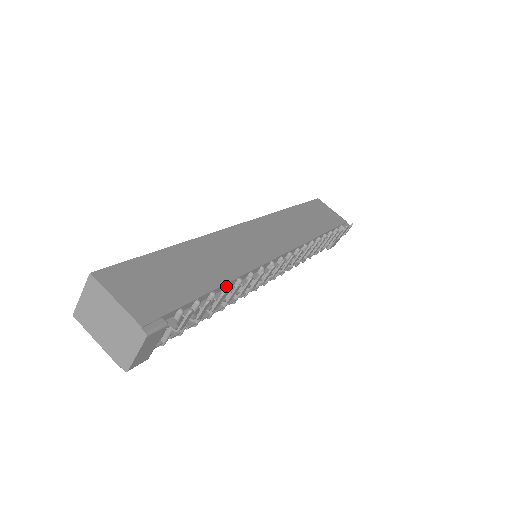
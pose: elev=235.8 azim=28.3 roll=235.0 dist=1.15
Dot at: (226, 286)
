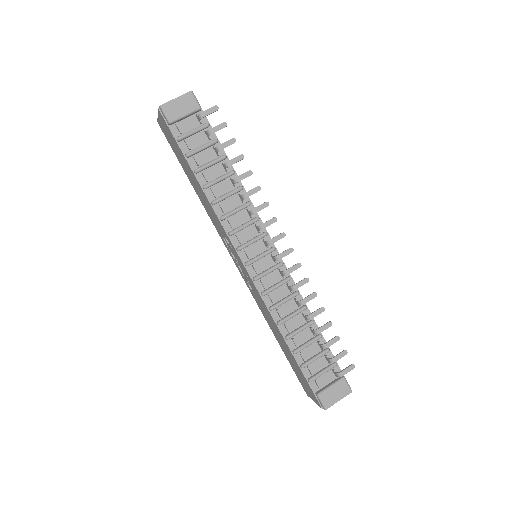
Dot at: (233, 170)
